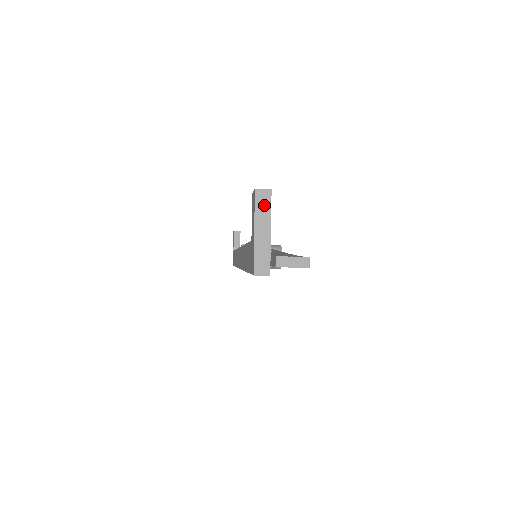
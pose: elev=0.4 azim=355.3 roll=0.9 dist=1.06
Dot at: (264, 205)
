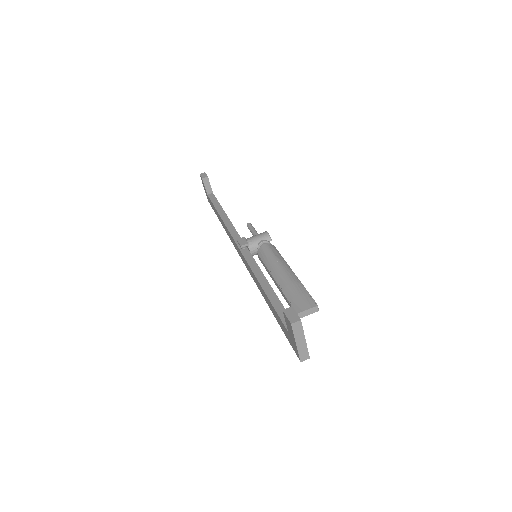
Dot at: (299, 329)
